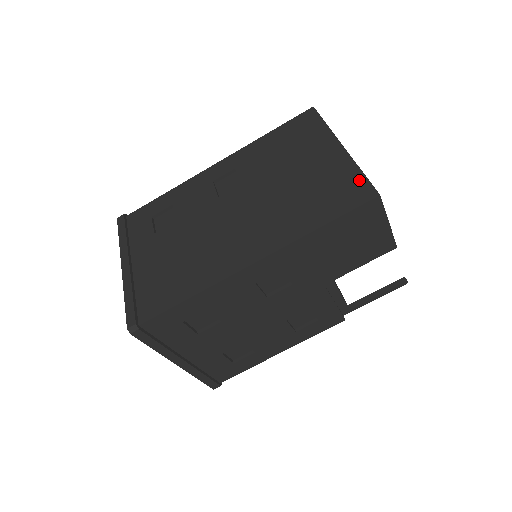
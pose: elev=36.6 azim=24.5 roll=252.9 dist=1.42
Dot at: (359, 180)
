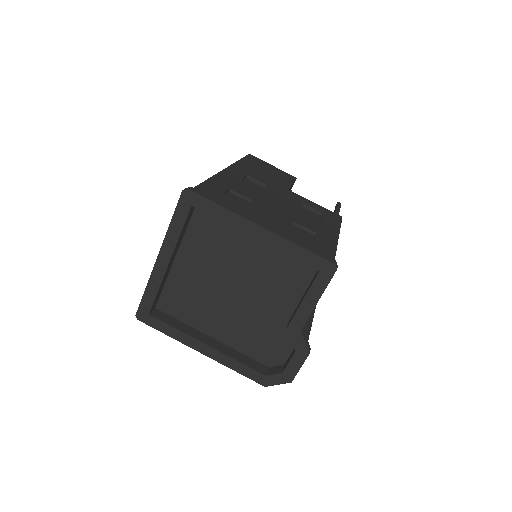
Dot at: occluded
